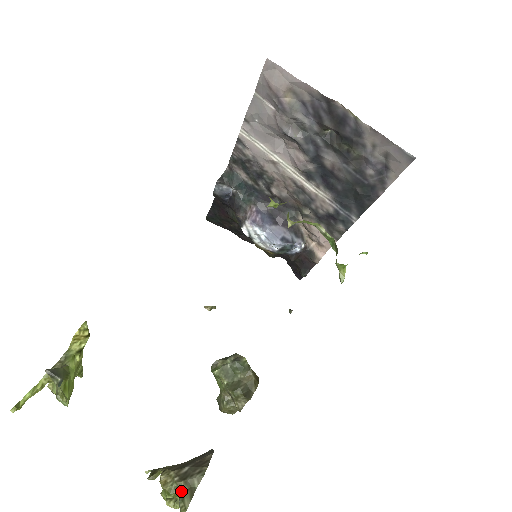
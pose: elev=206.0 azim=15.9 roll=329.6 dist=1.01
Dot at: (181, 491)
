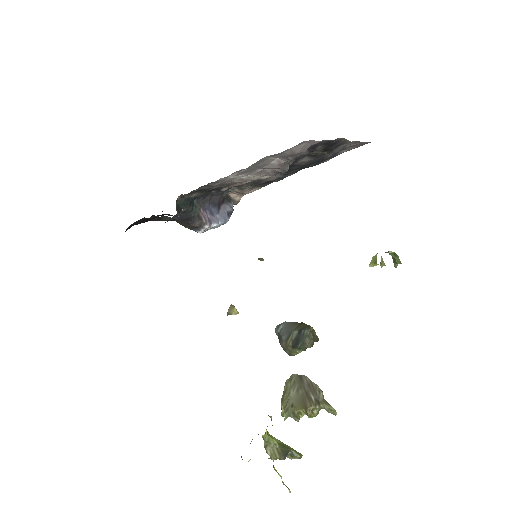
Dot at: (325, 408)
